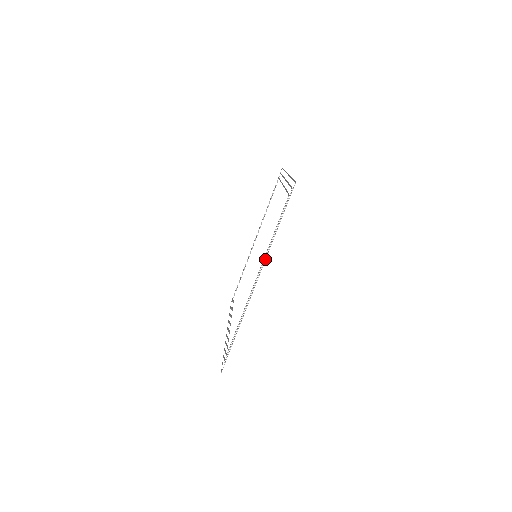
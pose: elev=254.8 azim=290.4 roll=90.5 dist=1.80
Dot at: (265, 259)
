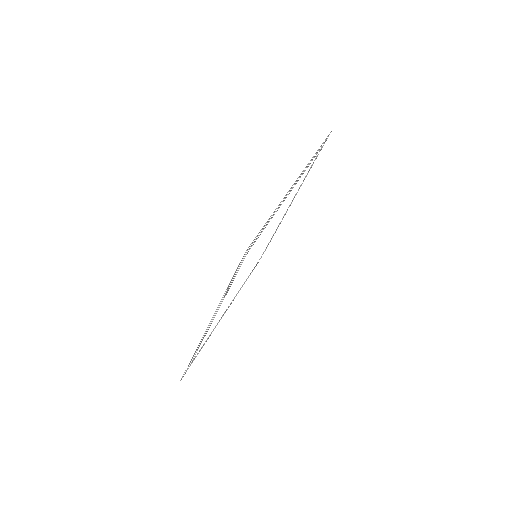
Dot at: occluded
